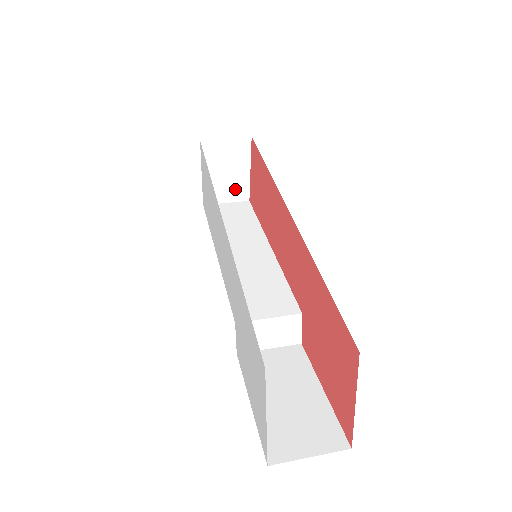
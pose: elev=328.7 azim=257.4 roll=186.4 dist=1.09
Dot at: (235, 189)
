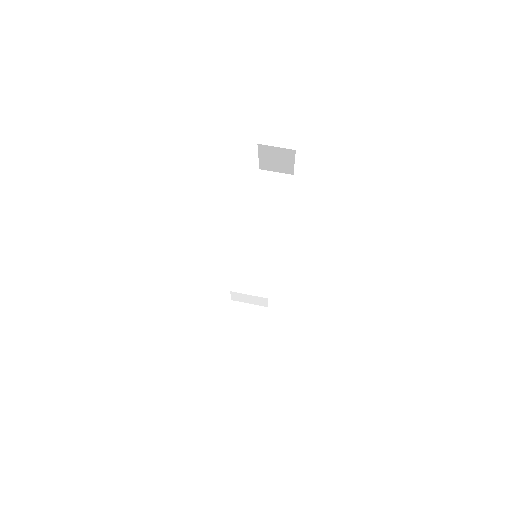
Dot at: (283, 168)
